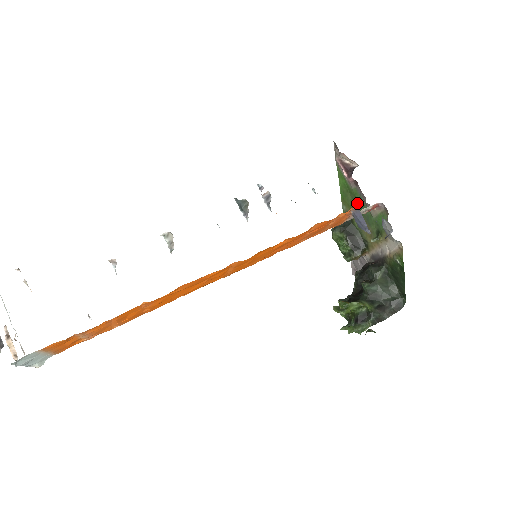
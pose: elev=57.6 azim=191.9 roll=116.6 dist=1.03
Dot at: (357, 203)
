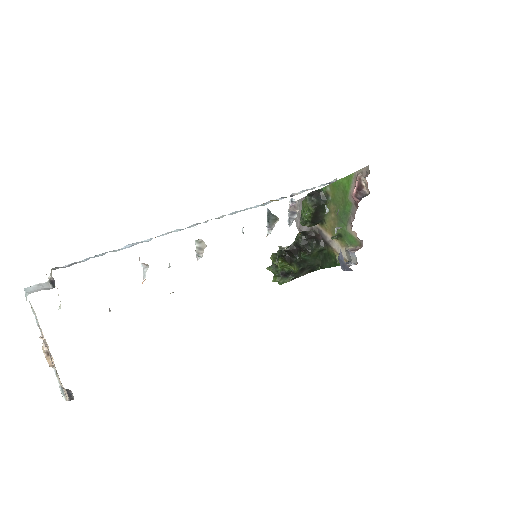
Dot at: (343, 206)
